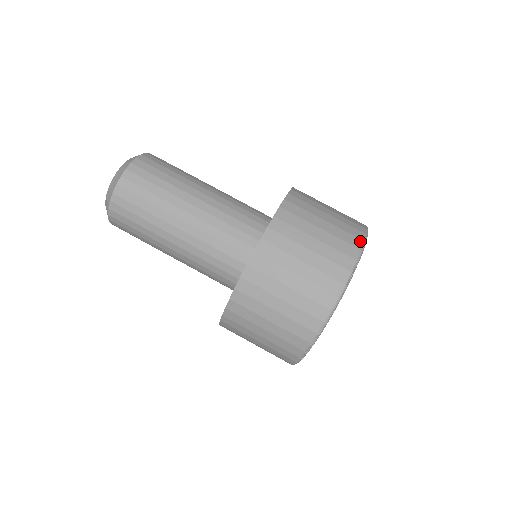
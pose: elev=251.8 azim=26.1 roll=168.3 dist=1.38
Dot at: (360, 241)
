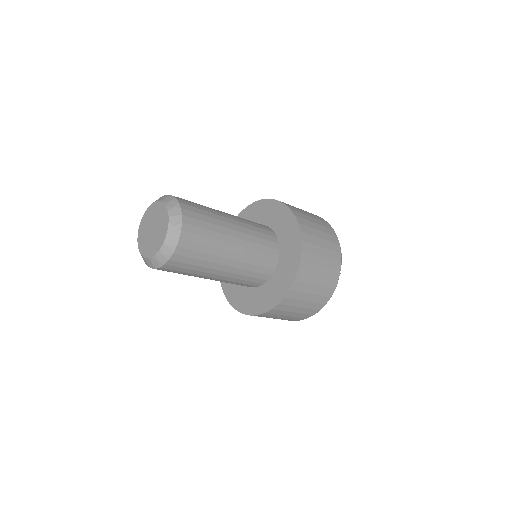
Dot at: occluded
